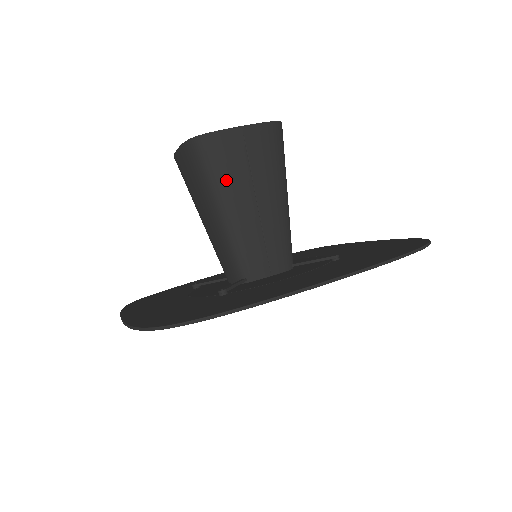
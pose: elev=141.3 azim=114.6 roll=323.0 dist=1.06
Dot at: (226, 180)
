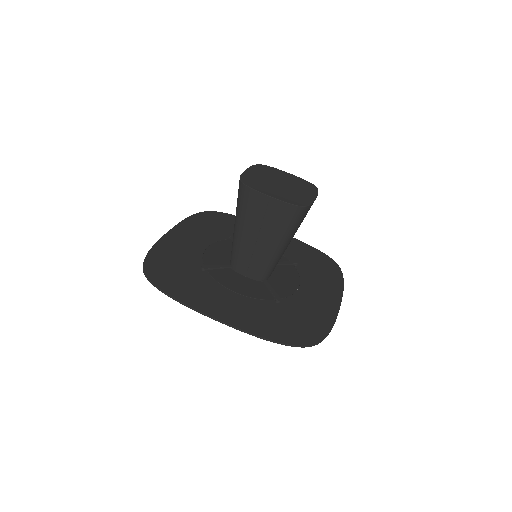
Dot at: (245, 216)
